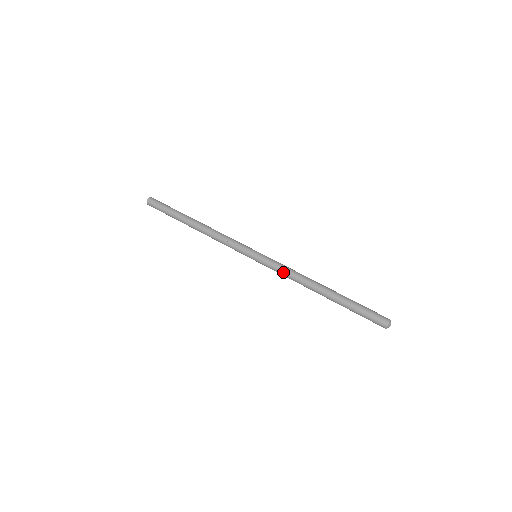
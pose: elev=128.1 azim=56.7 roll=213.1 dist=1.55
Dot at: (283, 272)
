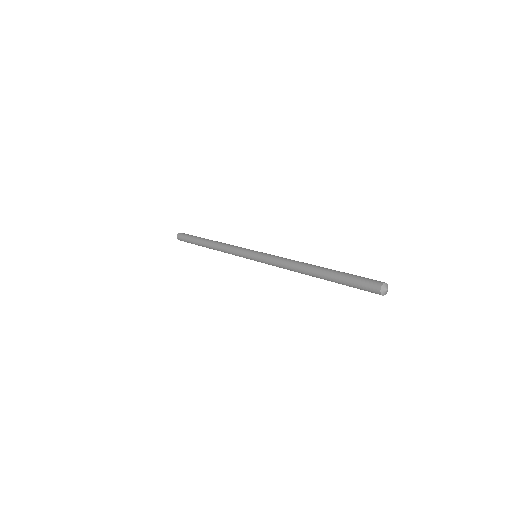
Dot at: (276, 265)
